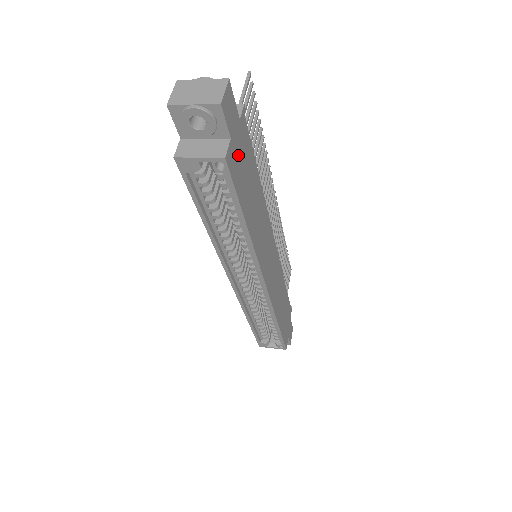
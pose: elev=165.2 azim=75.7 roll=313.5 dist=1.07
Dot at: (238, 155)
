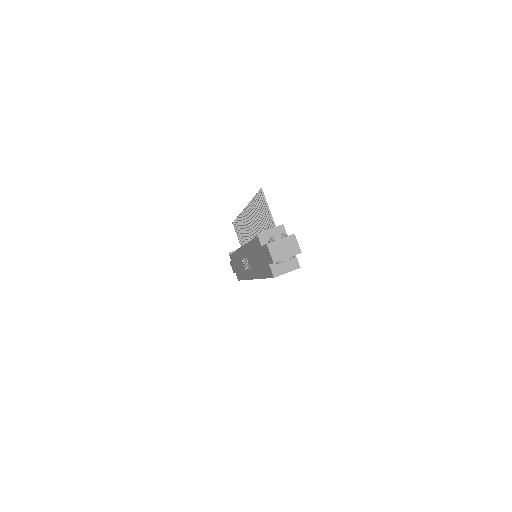
Dot at: occluded
